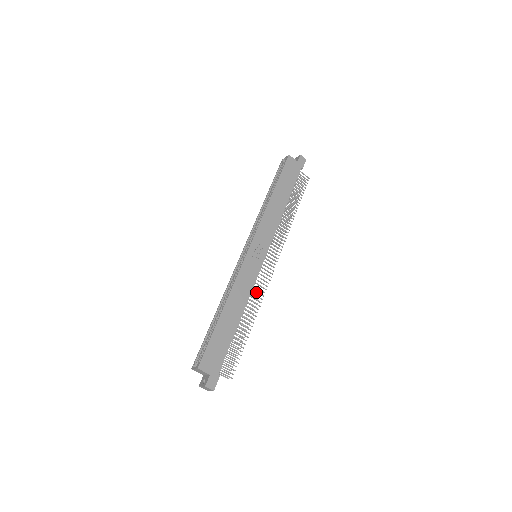
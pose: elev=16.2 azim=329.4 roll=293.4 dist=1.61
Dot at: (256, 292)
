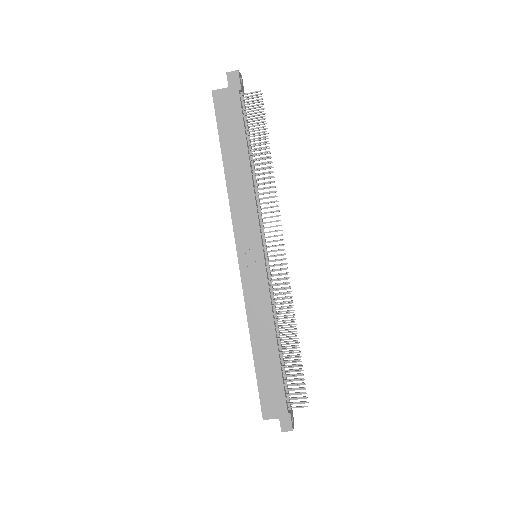
Dot at: occluded
